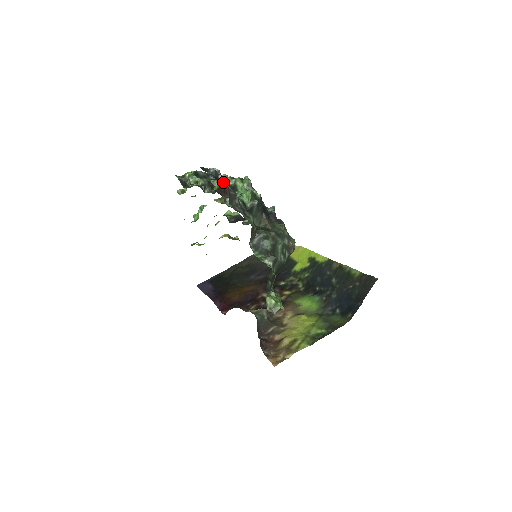
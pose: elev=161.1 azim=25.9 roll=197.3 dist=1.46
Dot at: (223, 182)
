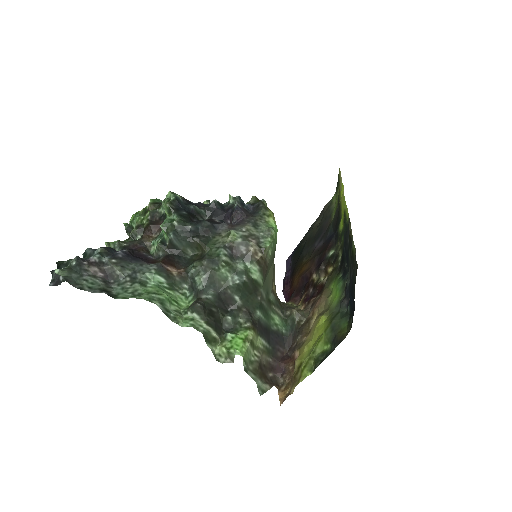
Dot at: (152, 217)
